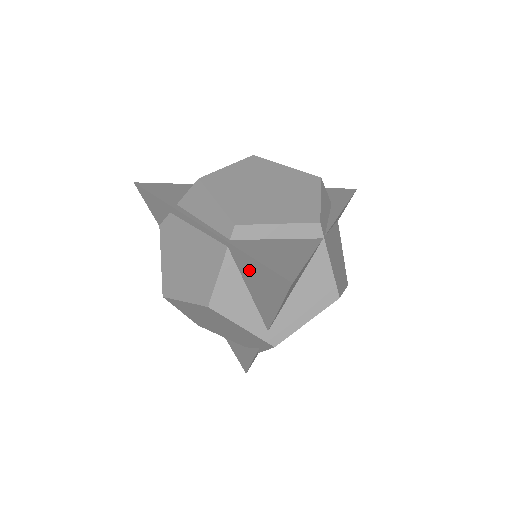
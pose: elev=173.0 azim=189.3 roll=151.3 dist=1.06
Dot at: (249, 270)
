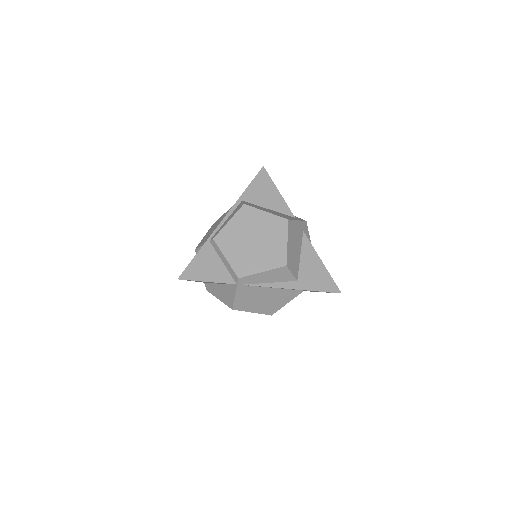
Dot at: occluded
